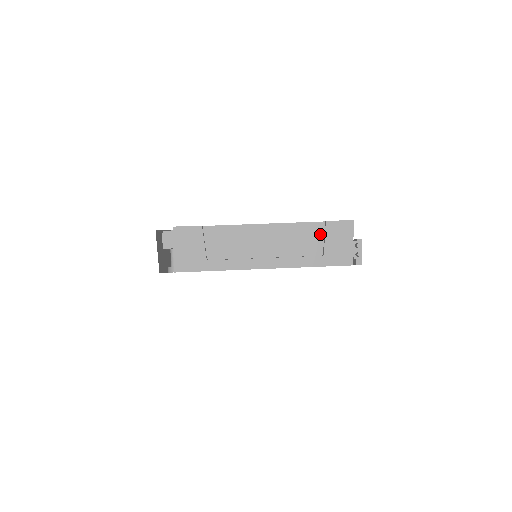
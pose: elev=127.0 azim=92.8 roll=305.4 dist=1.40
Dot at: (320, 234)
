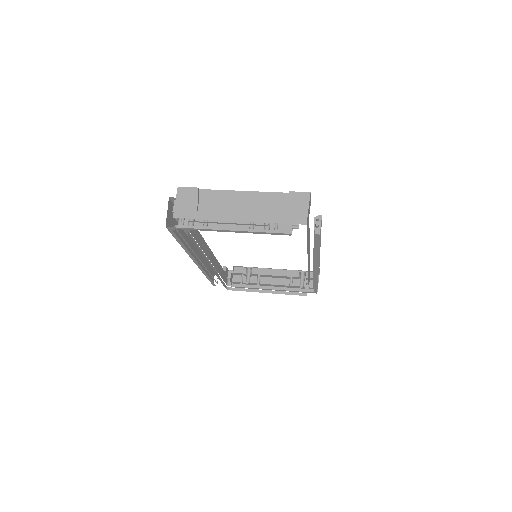
Dot at: (284, 201)
